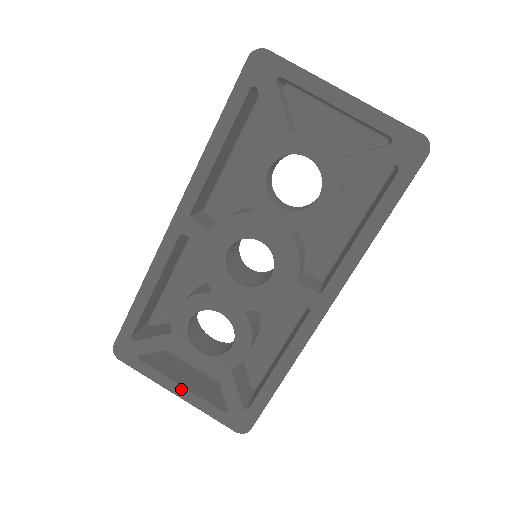
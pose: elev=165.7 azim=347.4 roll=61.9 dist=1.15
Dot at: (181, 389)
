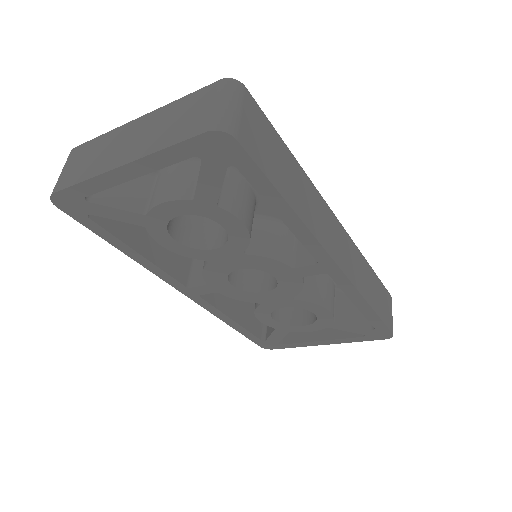
Dot at: (323, 342)
